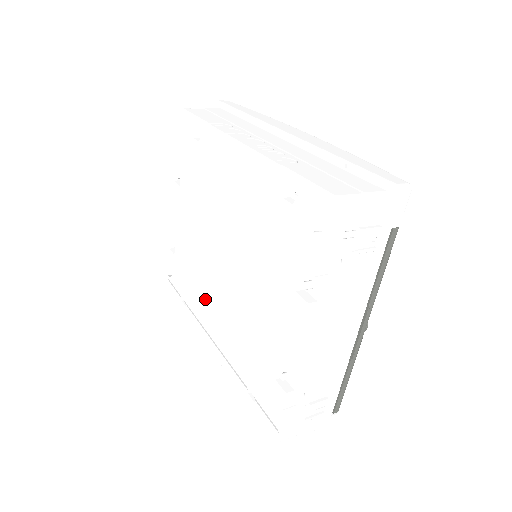
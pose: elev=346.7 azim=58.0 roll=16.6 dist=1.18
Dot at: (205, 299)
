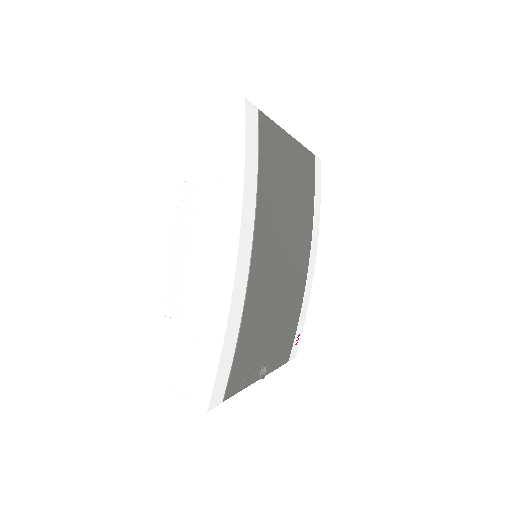
Dot at: occluded
